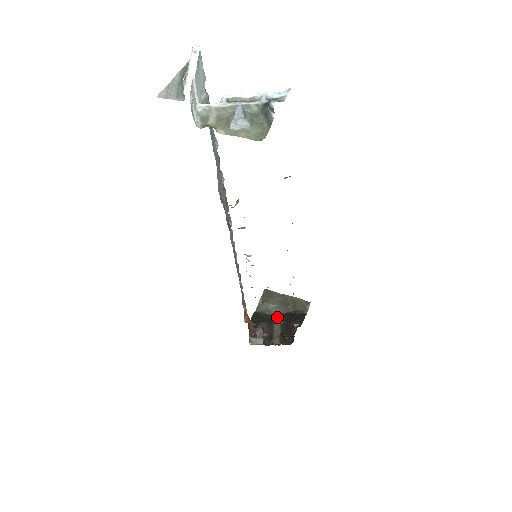
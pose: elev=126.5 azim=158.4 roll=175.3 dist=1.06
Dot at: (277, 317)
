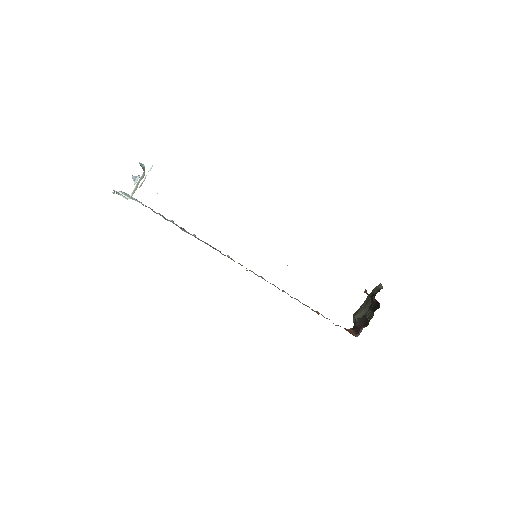
Dot at: (367, 312)
